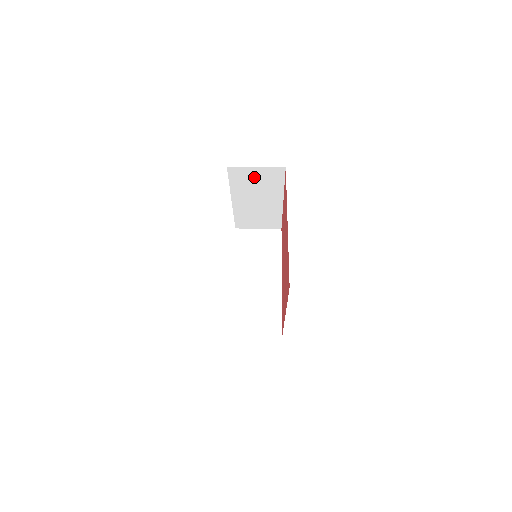
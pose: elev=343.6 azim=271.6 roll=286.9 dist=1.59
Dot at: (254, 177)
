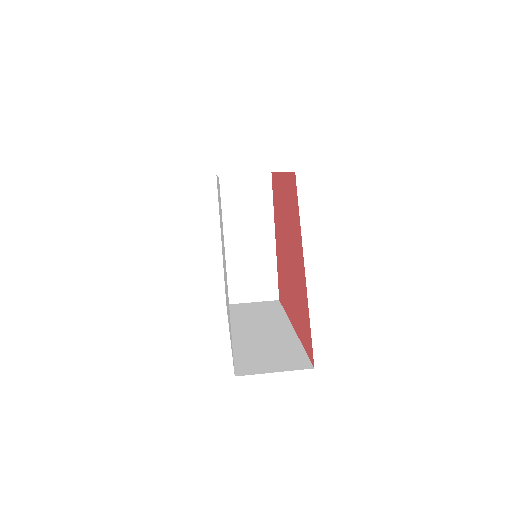
Dot at: occluded
